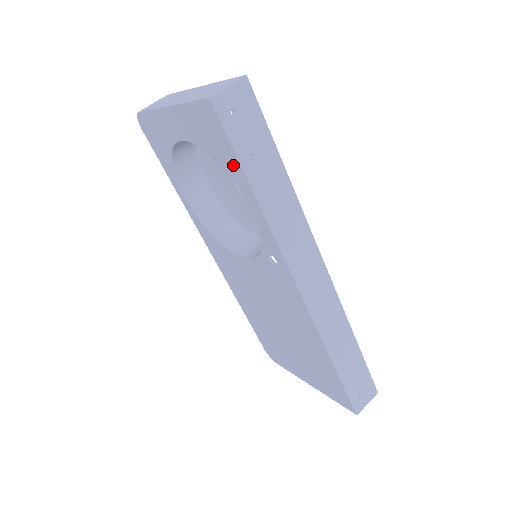
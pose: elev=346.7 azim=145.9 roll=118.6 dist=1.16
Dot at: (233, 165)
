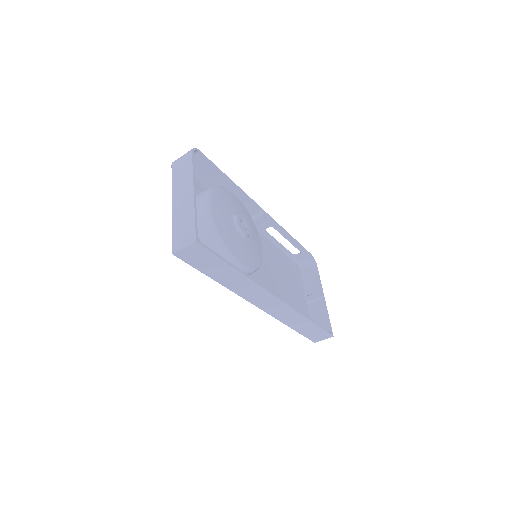
Dot at: occluded
